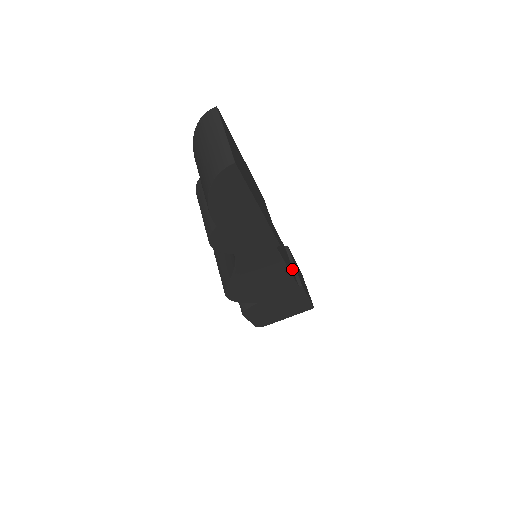
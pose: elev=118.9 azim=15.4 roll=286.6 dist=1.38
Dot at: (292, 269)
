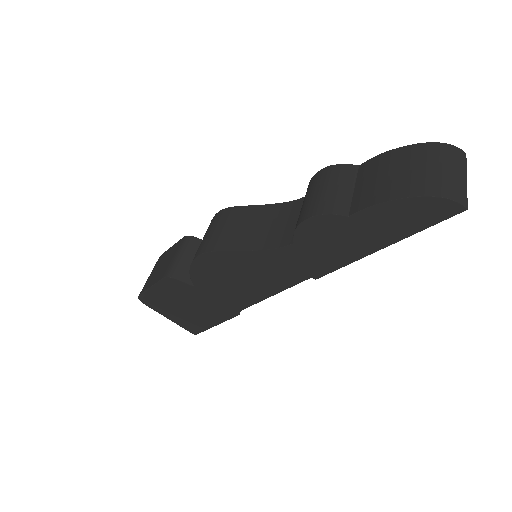
Dot at: occluded
